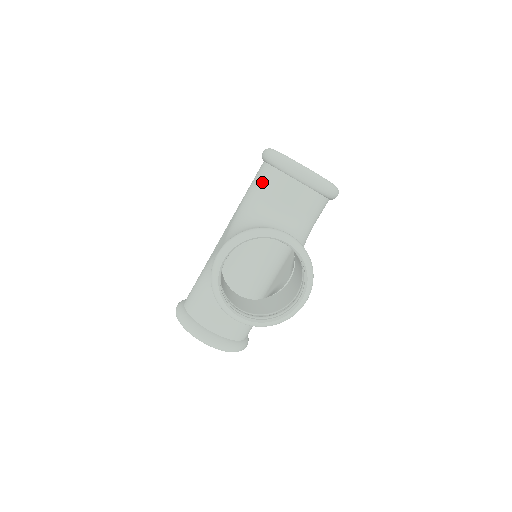
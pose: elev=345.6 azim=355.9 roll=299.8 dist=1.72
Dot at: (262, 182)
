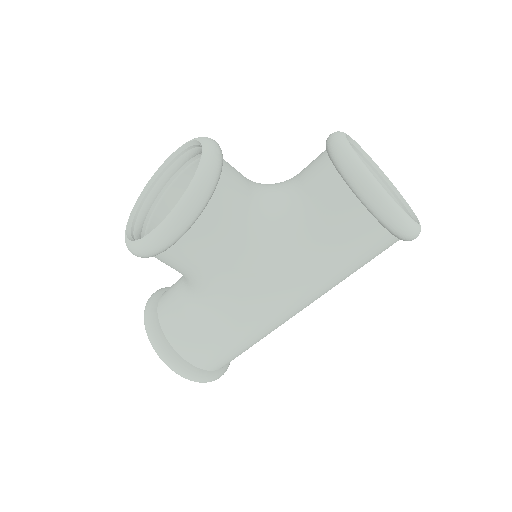
Dot at: occluded
